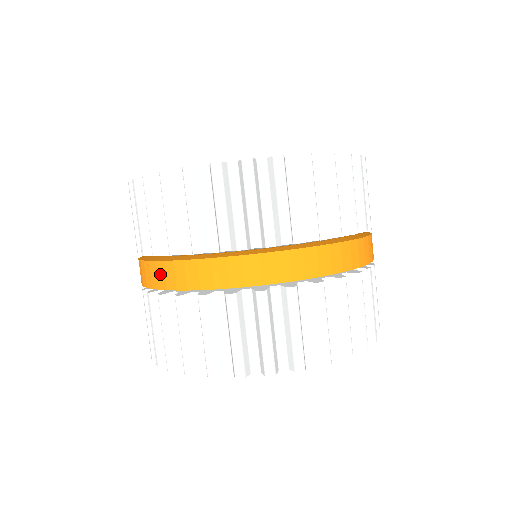
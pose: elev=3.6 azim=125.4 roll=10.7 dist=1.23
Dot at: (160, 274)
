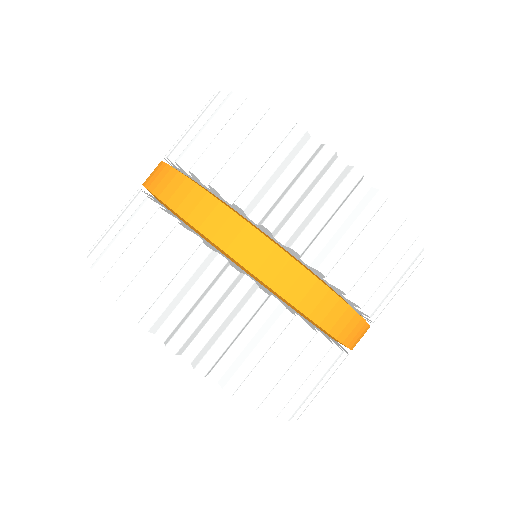
Dot at: (156, 174)
